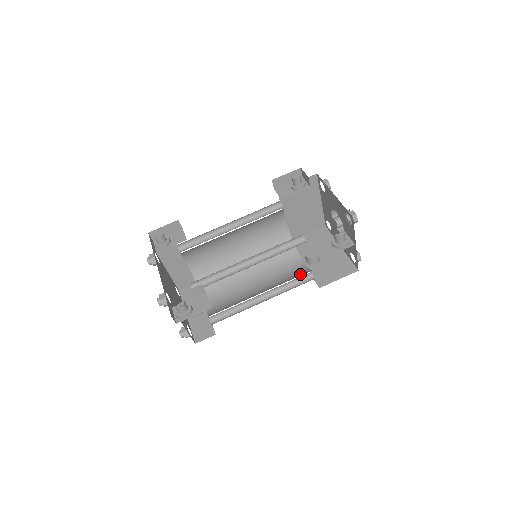
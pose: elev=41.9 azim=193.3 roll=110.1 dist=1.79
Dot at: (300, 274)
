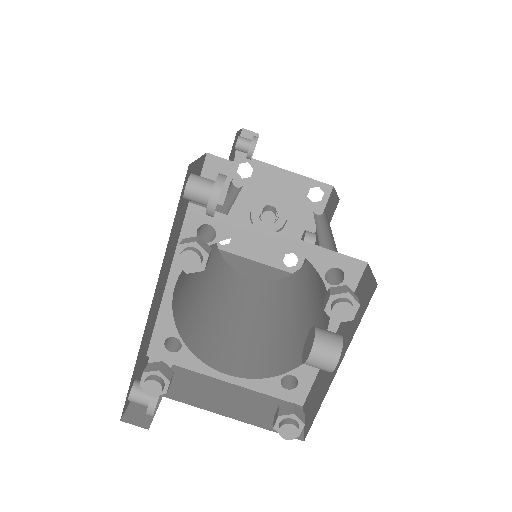
Dot at: occluded
